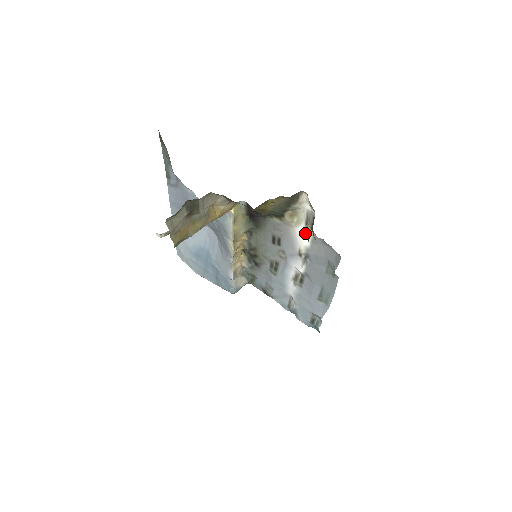
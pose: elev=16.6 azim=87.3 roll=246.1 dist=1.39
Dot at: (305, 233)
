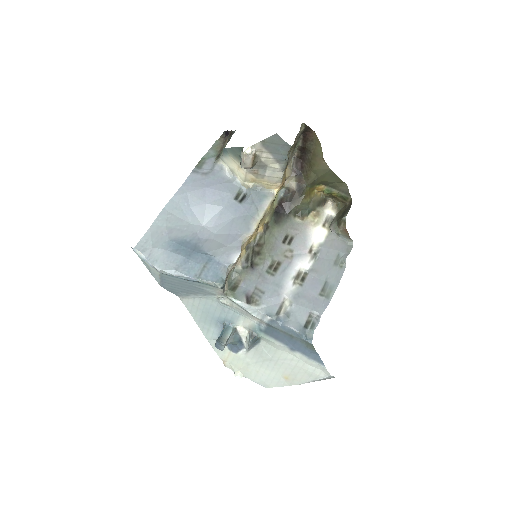
Dot at: (321, 232)
